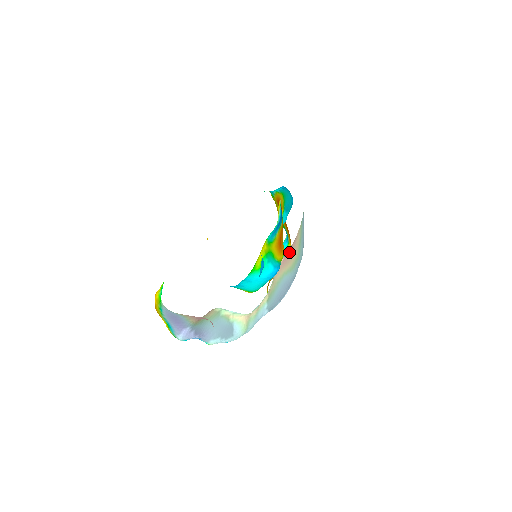
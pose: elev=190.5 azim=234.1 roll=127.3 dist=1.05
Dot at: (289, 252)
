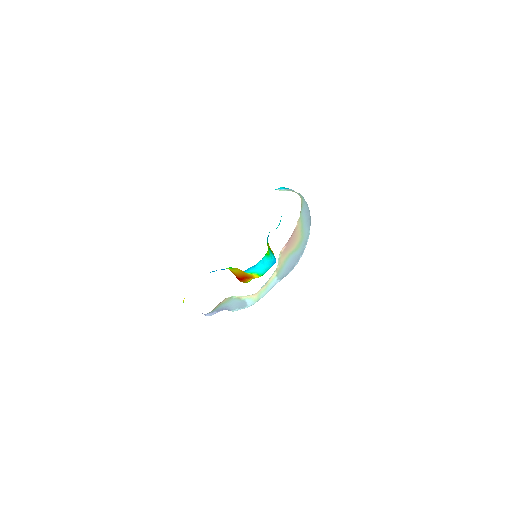
Dot at: (290, 240)
